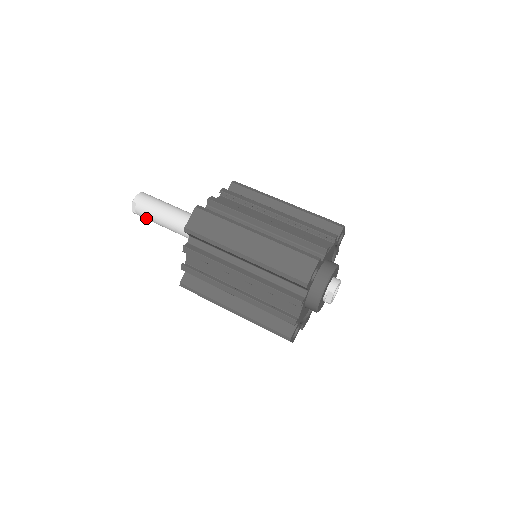
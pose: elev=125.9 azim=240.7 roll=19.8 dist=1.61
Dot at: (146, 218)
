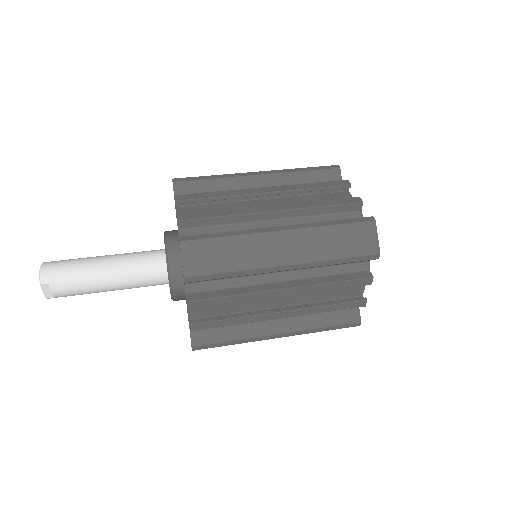
Dot at: (74, 295)
